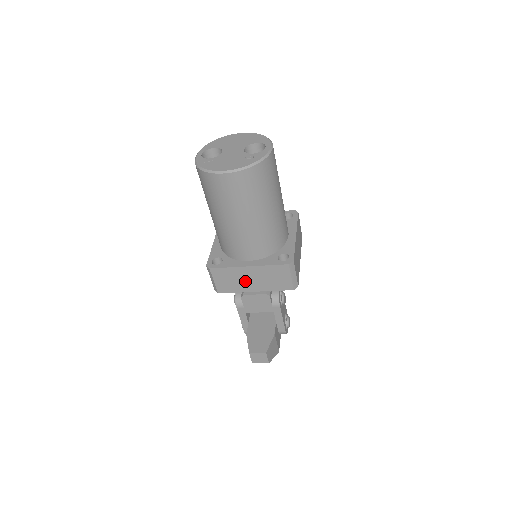
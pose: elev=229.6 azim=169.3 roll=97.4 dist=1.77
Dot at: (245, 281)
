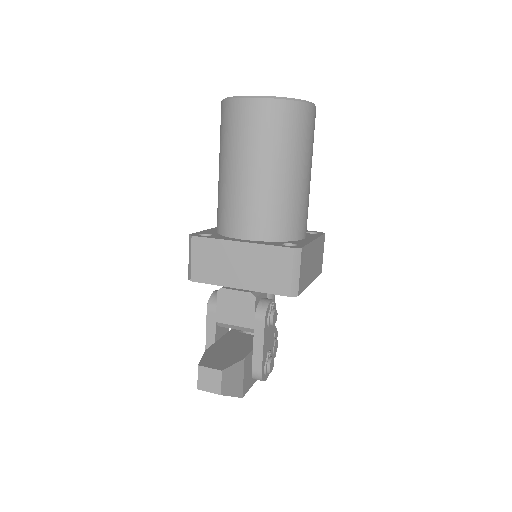
Dot at: (230, 267)
